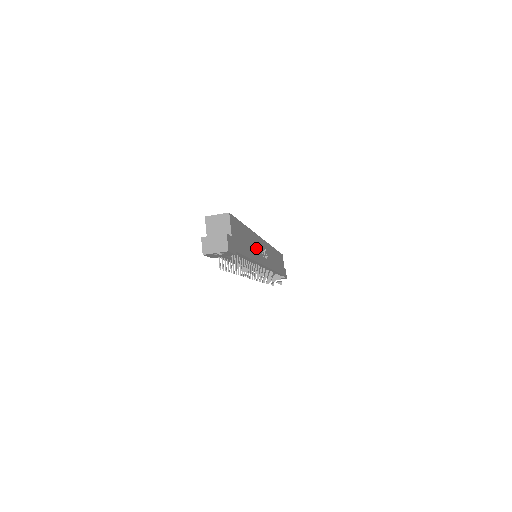
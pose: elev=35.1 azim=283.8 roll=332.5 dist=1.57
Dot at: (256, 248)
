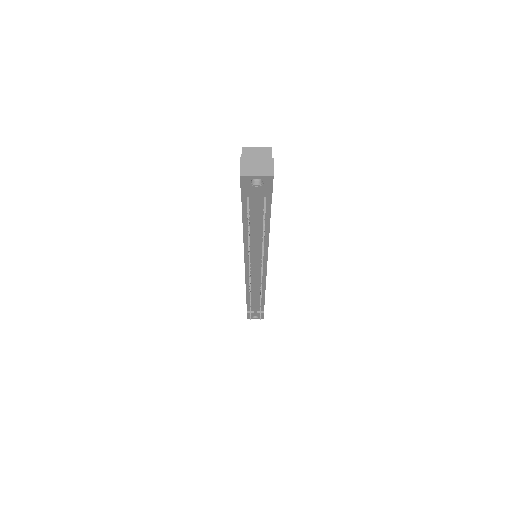
Dot at: occluded
